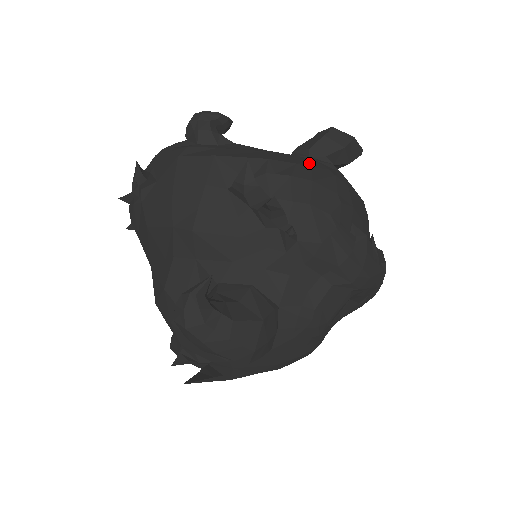
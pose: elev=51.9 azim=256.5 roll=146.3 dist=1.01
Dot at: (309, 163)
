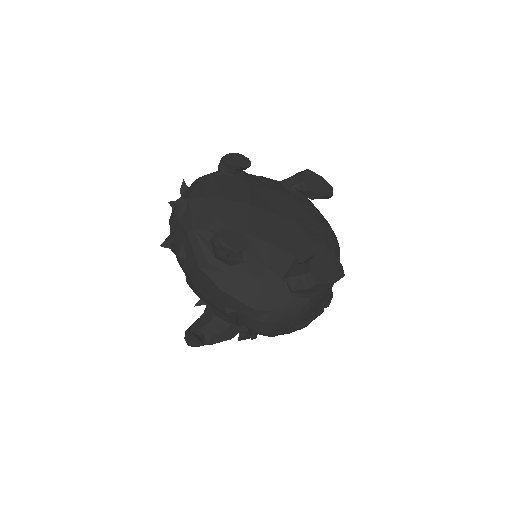
Dot at: (284, 305)
